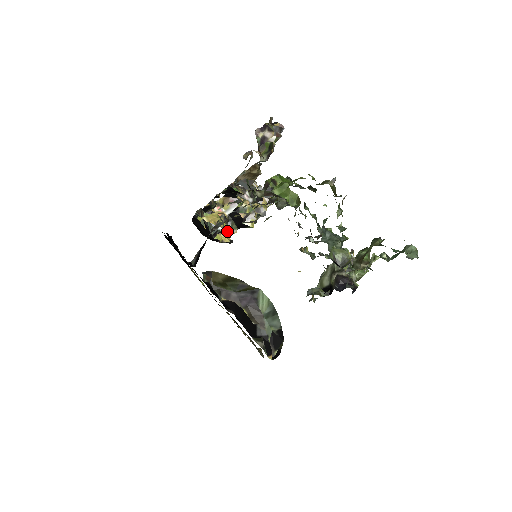
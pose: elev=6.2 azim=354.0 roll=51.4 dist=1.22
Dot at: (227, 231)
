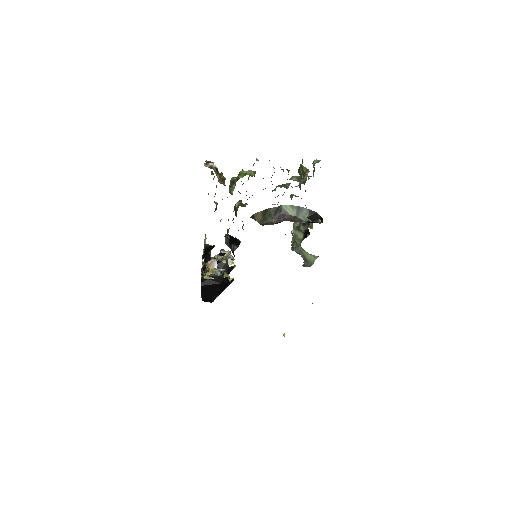
Dot at: occluded
